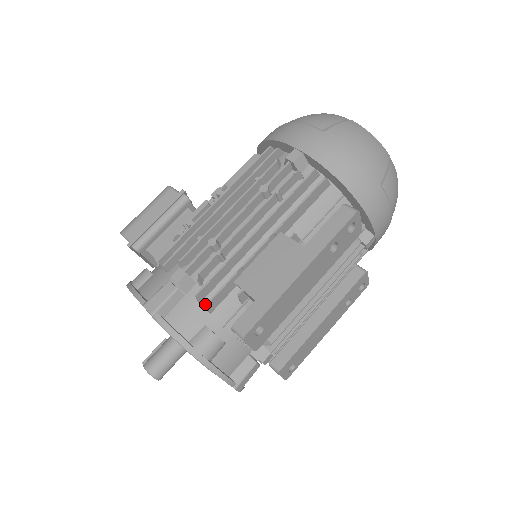
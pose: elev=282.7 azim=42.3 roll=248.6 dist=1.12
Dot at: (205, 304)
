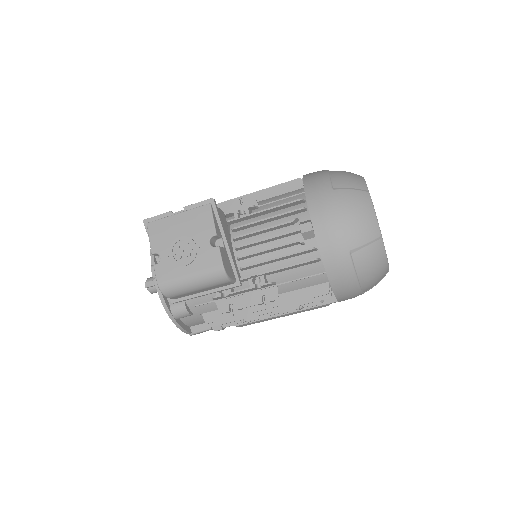
Dot at: occluded
